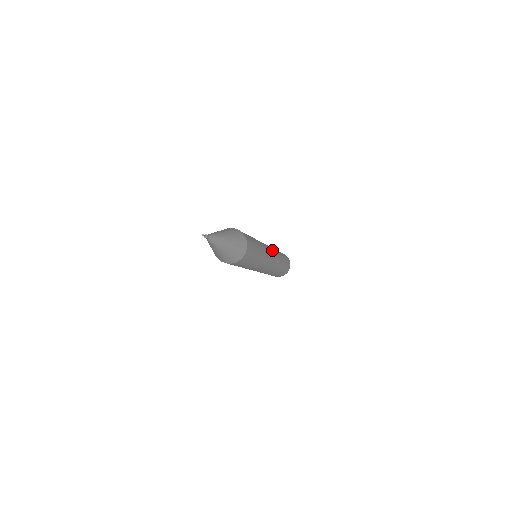
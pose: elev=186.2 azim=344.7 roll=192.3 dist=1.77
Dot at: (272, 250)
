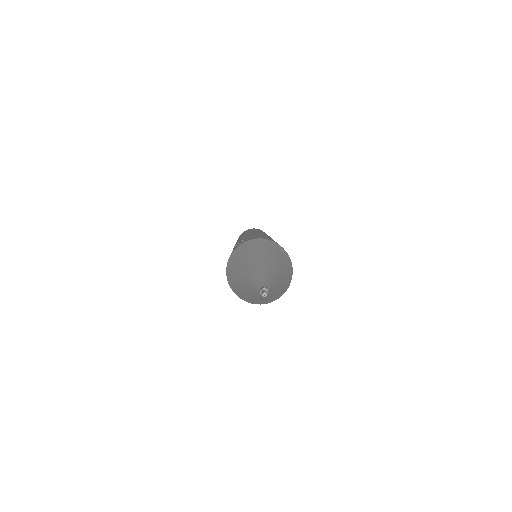
Dot at: occluded
